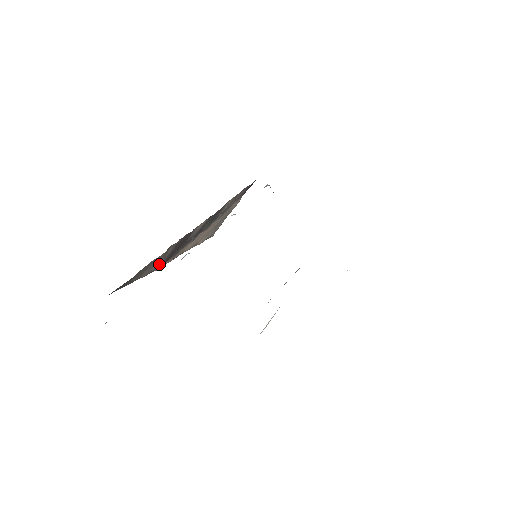
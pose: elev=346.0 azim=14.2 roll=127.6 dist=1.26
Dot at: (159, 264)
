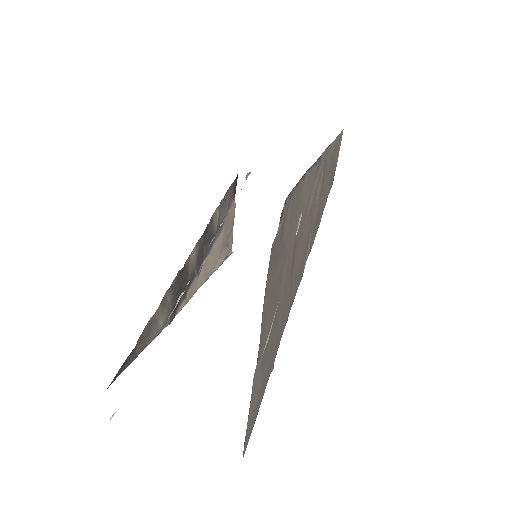
Dot at: (167, 317)
